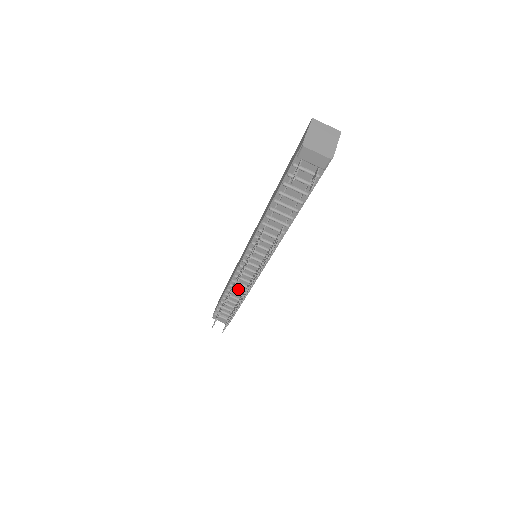
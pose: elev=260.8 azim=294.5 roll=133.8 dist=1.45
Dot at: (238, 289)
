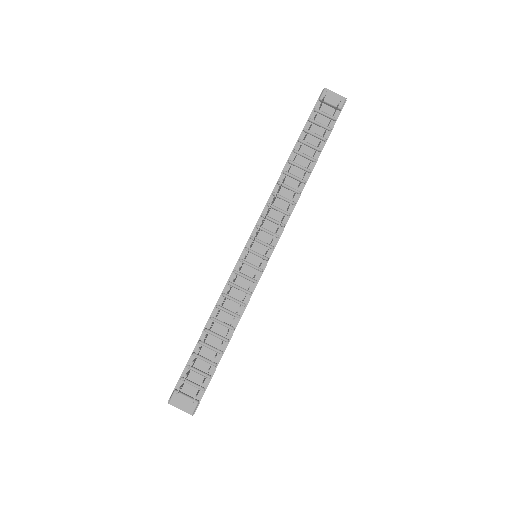
Dot at: (228, 310)
